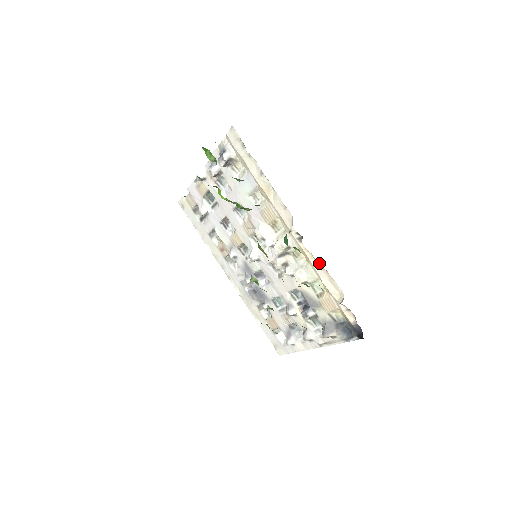
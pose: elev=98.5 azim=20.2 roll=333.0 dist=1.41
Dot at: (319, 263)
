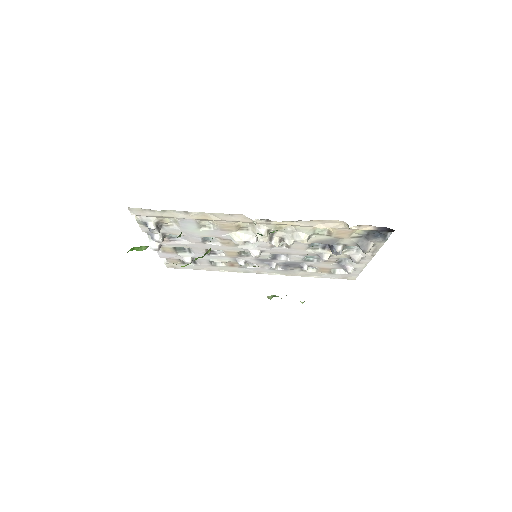
Dot at: (301, 221)
